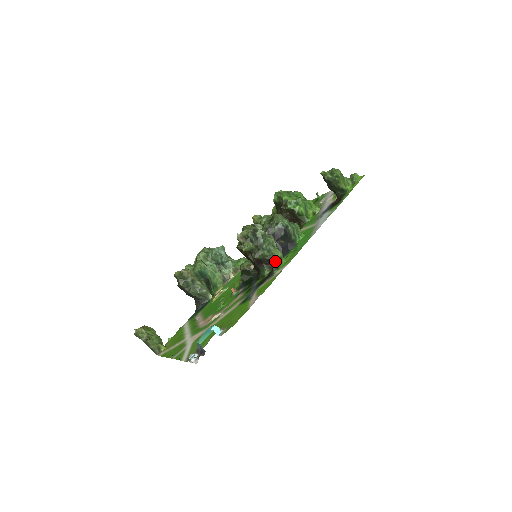
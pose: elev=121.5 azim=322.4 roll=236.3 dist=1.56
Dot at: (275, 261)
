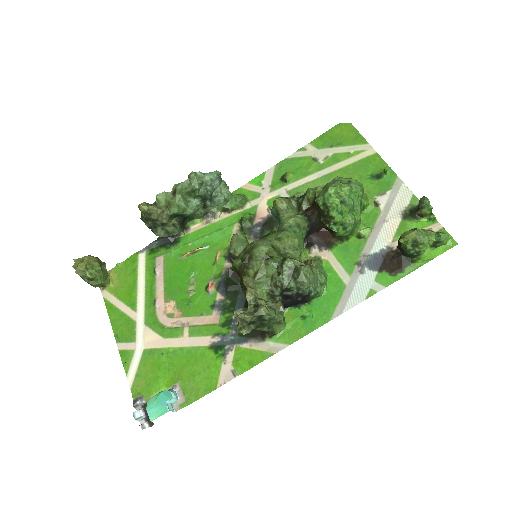
Dot at: (272, 334)
